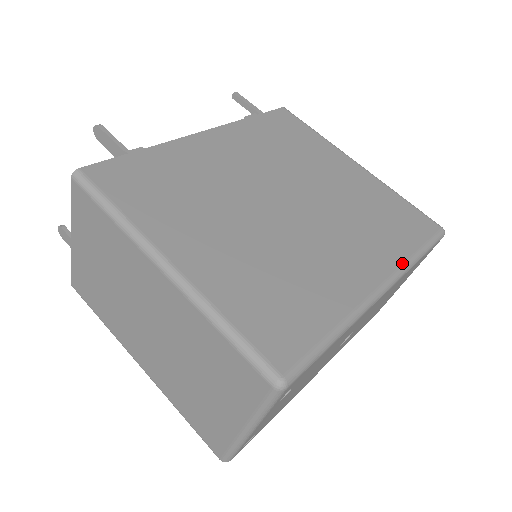
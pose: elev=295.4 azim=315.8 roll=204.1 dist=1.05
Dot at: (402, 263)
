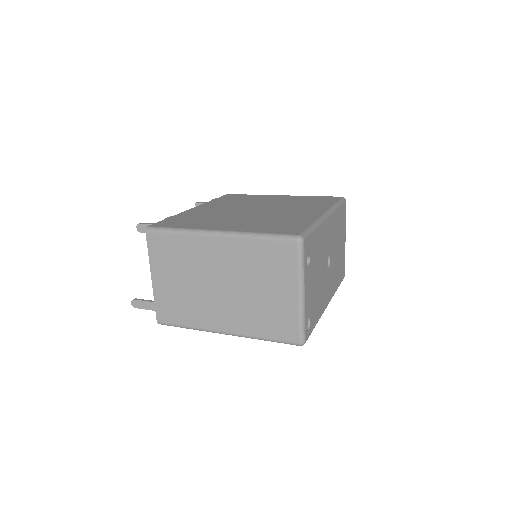
Dot at: (330, 207)
